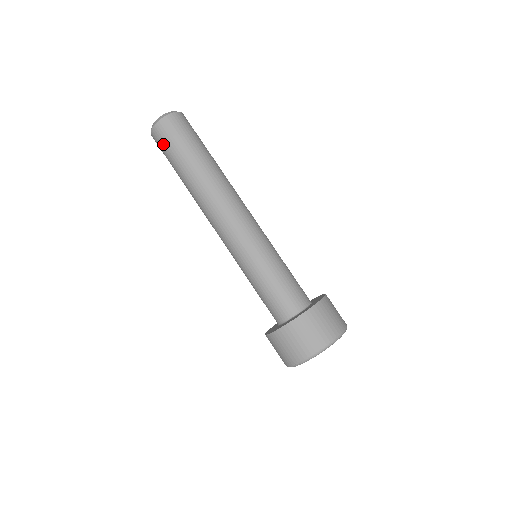
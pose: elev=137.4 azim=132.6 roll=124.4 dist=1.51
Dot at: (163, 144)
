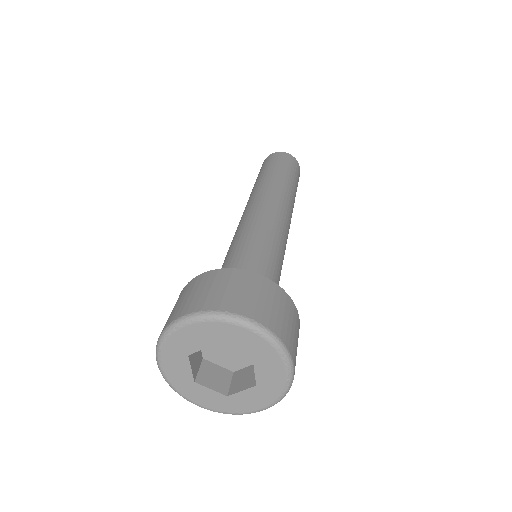
Dot at: occluded
